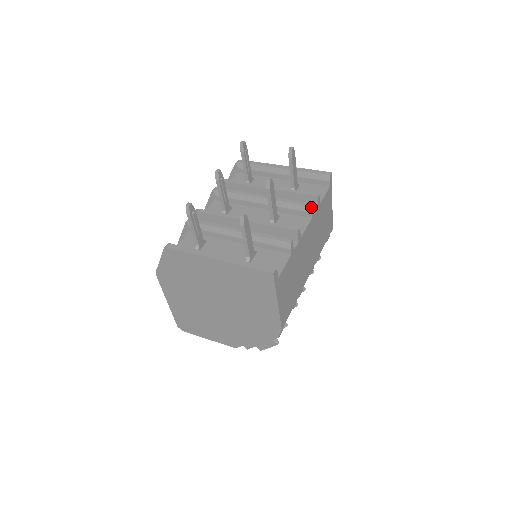
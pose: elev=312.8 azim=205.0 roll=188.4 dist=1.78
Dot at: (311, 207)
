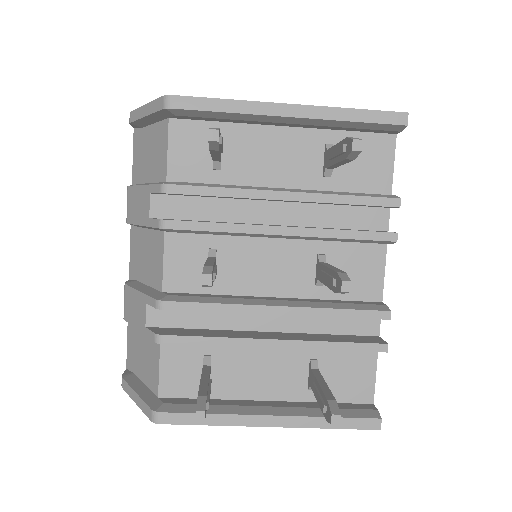
Dot at: (395, 242)
